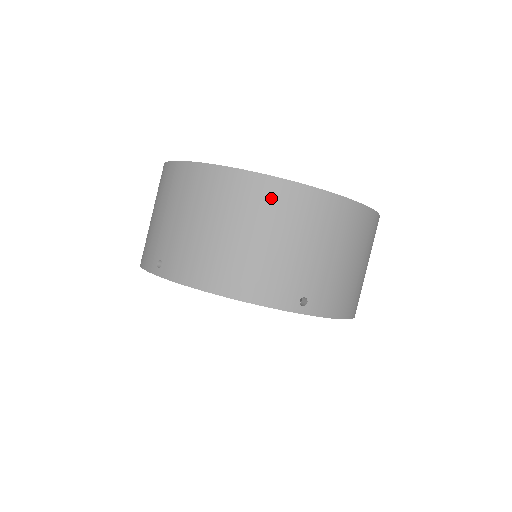
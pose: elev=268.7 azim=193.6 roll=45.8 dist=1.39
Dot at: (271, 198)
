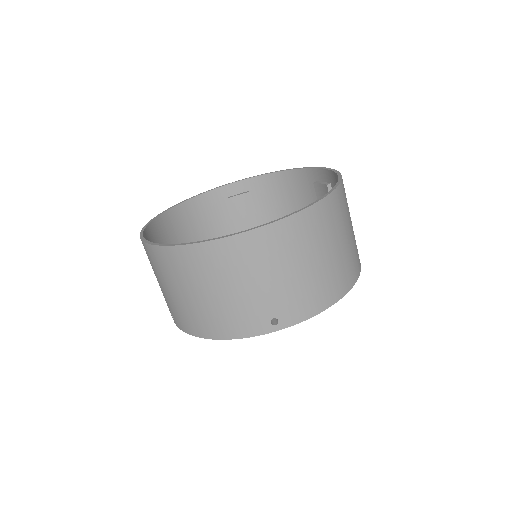
Dot at: (202, 261)
